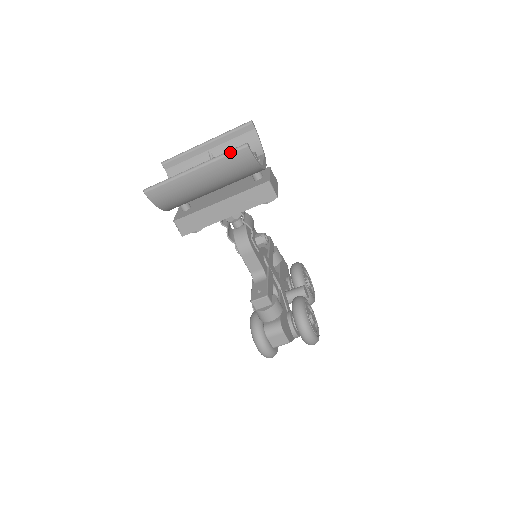
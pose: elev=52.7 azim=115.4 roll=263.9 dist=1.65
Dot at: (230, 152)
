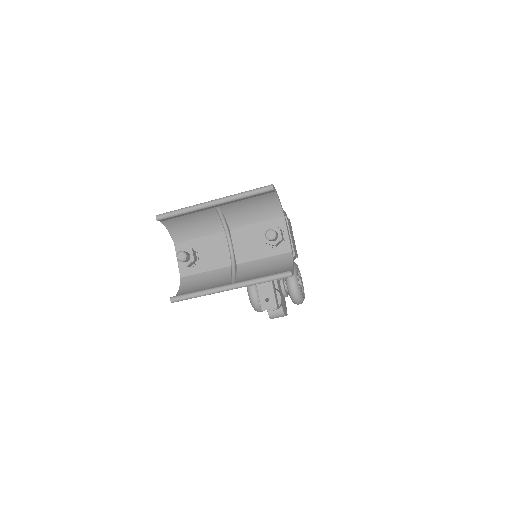
Dot at: (272, 280)
